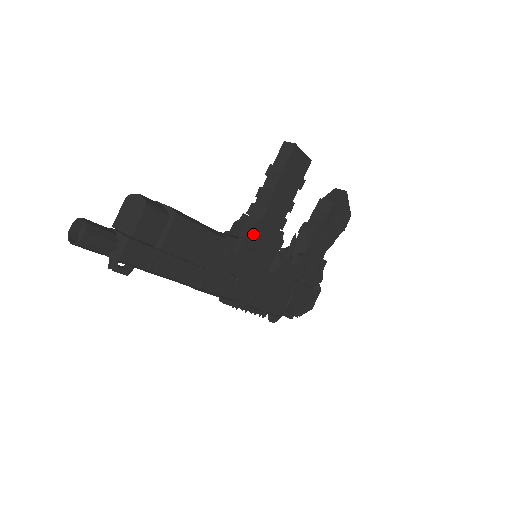
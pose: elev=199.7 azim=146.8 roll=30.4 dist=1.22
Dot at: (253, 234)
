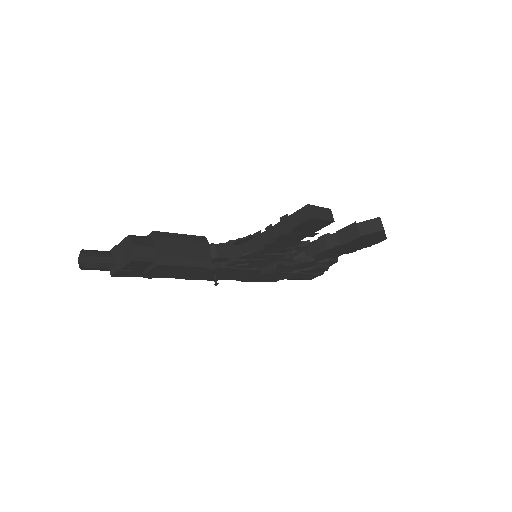
Dot at: (246, 257)
